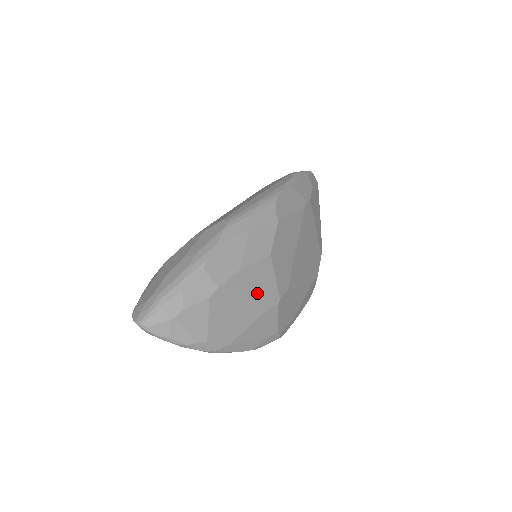
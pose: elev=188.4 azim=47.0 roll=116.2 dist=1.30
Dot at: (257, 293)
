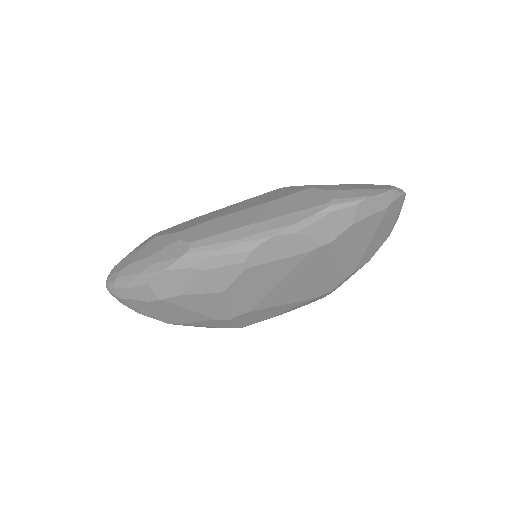
Dot at: (204, 310)
